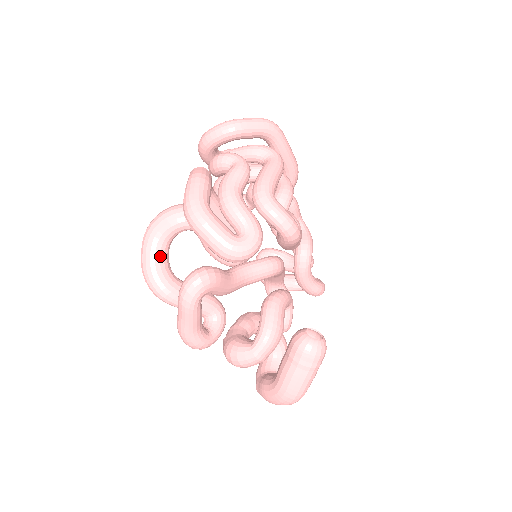
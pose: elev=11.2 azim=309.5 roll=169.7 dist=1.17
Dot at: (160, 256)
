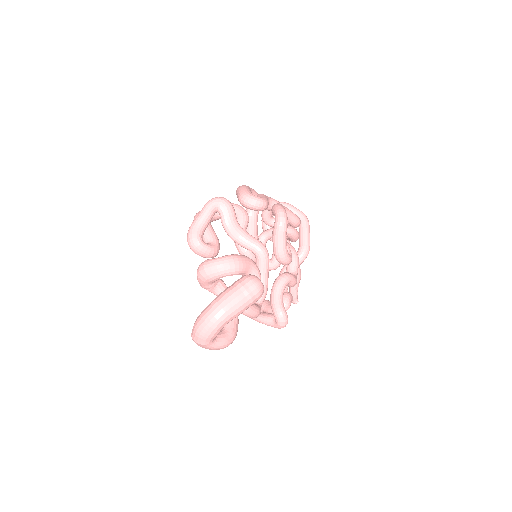
Dot at: occluded
